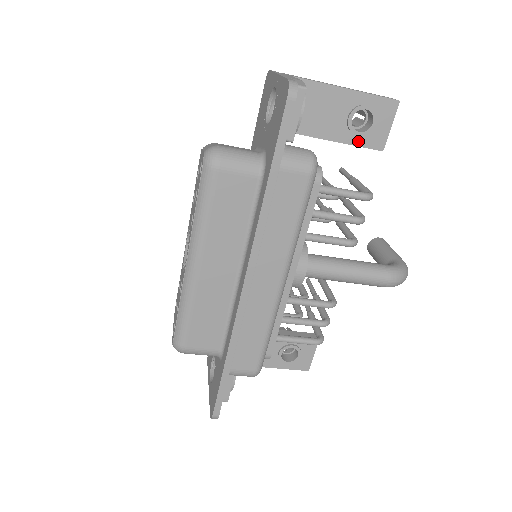
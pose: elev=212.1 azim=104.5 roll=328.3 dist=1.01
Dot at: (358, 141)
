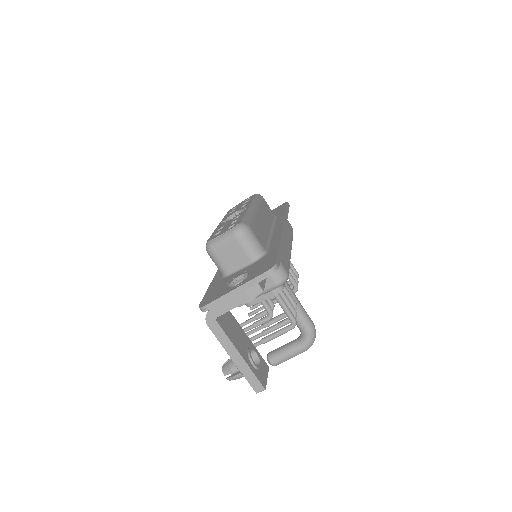
Dot at: occluded
